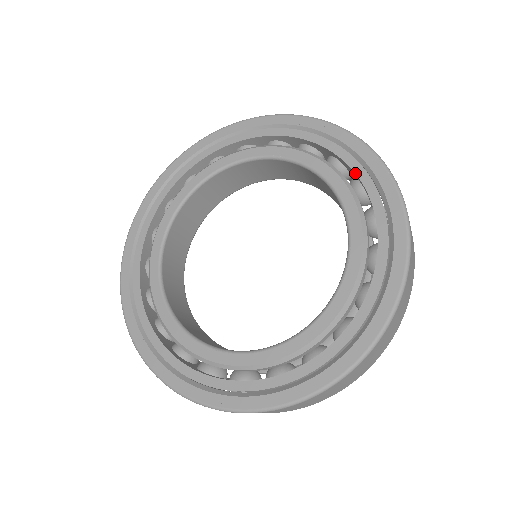
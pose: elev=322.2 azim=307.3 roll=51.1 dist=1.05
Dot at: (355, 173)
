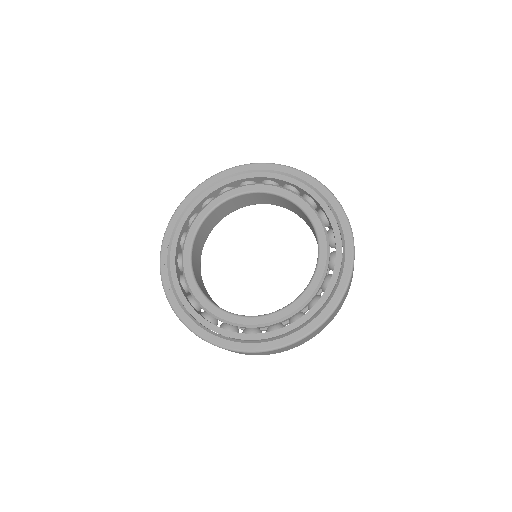
Dot at: (332, 276)
